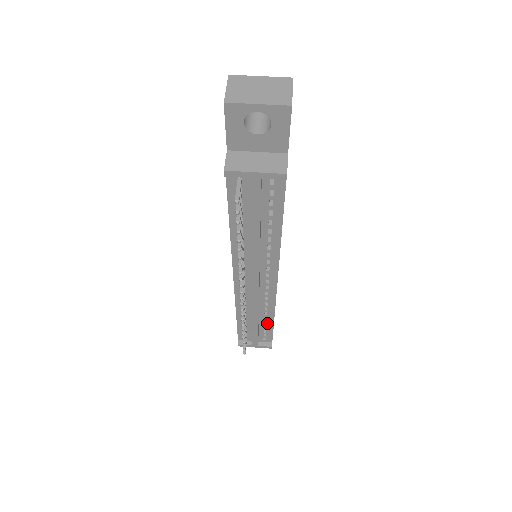
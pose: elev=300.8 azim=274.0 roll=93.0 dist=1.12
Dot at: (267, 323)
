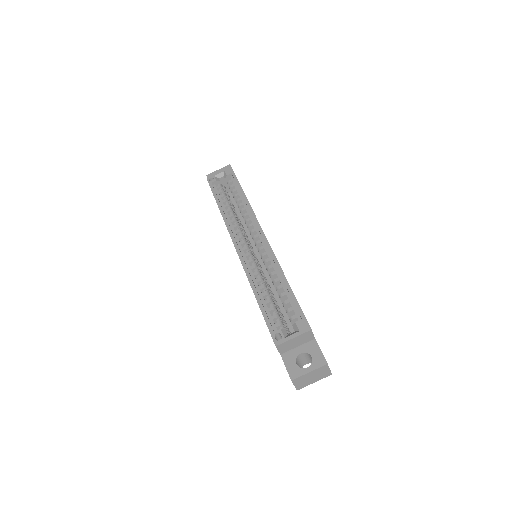
Dot at: occluded
